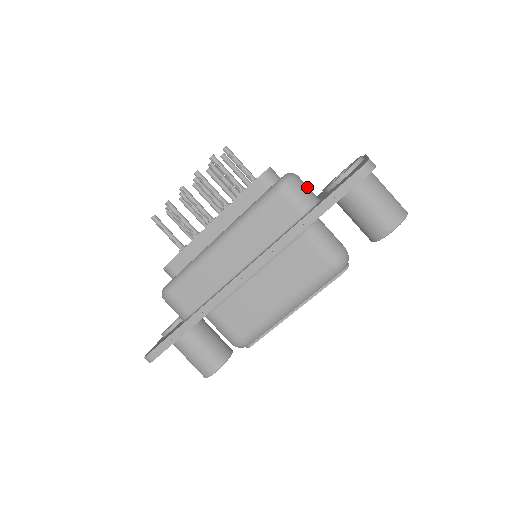
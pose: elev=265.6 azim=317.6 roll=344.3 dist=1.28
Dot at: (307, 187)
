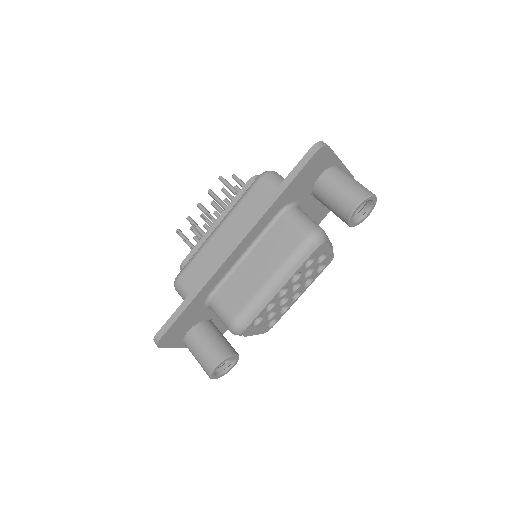
Dot at: occluded
